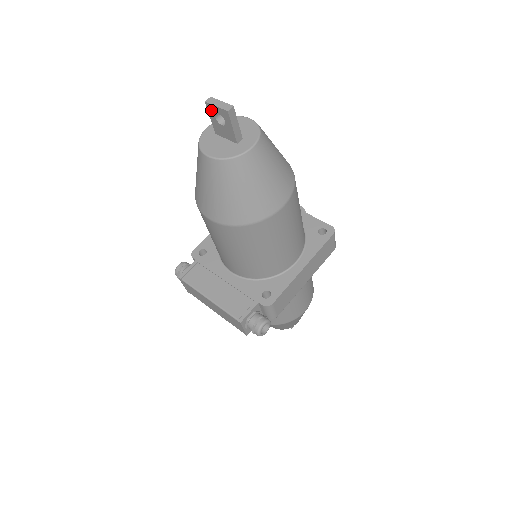
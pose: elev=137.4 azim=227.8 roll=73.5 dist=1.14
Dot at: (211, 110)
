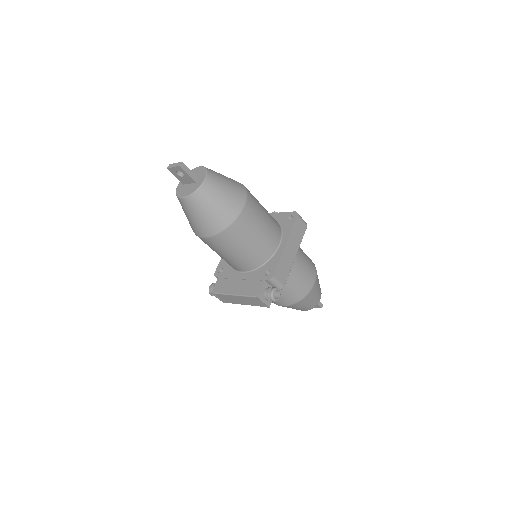
Dot at: (173, 171)
